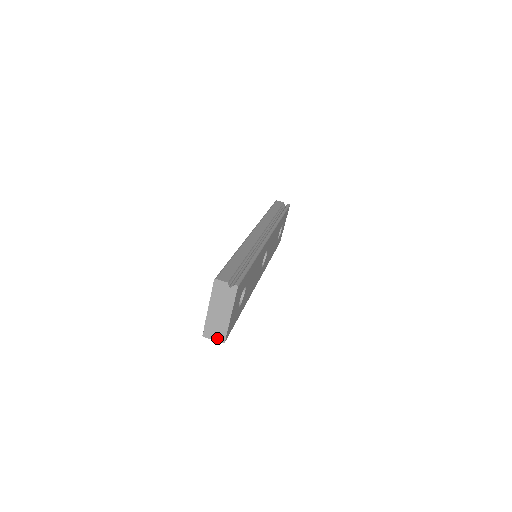
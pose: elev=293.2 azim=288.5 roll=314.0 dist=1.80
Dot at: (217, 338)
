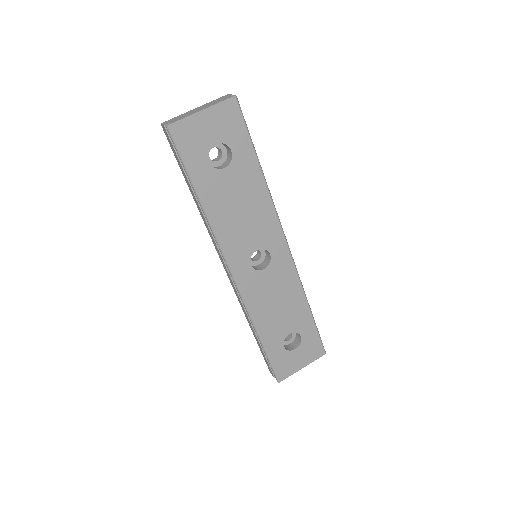
Dot at: (168, 123)
